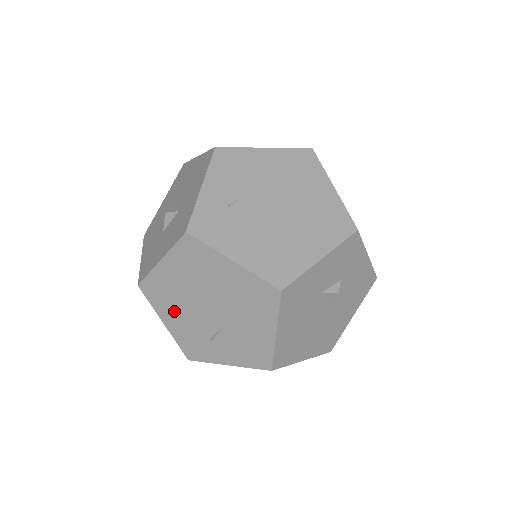
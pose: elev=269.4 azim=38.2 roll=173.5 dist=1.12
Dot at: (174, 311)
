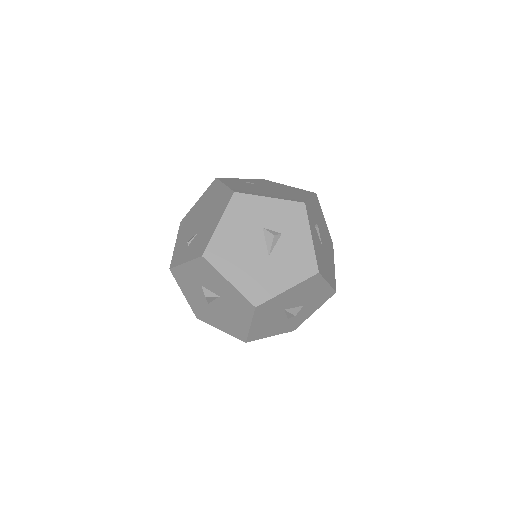
Dot at: (185, 232)
